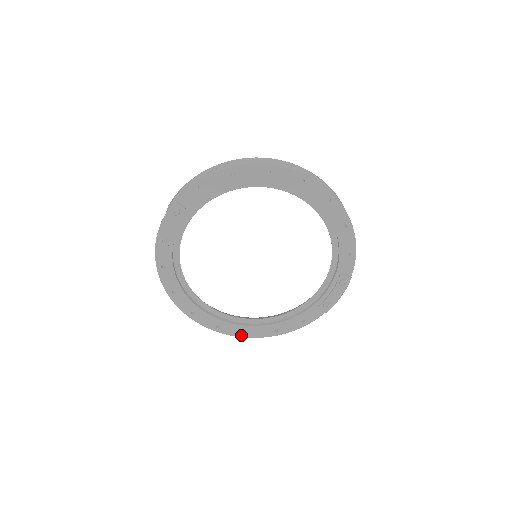
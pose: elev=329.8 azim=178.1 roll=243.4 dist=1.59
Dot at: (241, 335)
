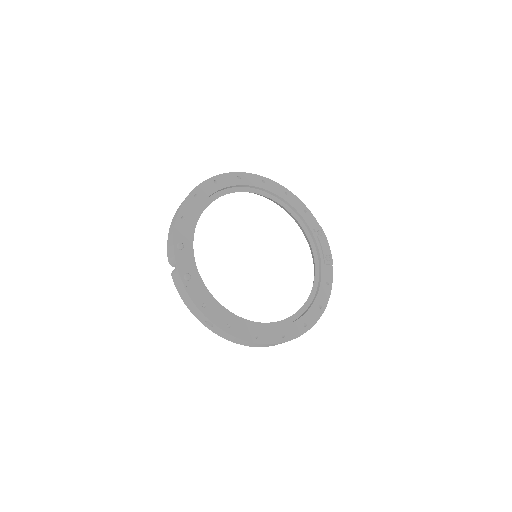
Dot at: (303, 331)
